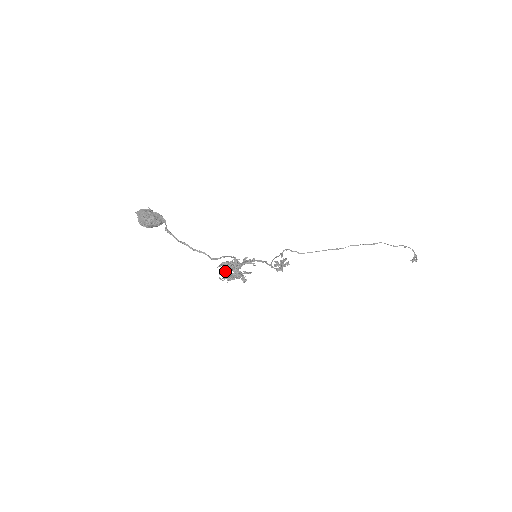
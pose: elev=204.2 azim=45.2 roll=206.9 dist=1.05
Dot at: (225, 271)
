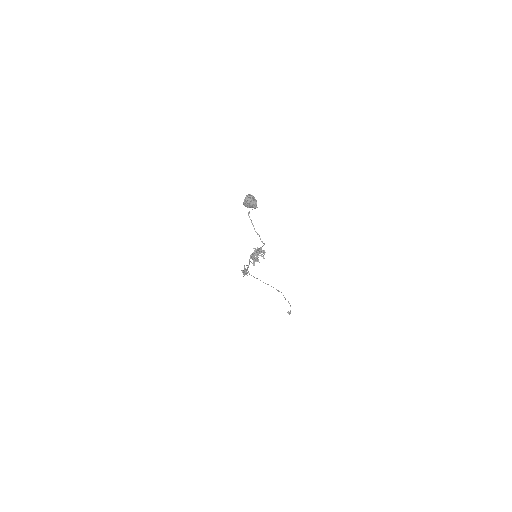
Dot at: (254, 253)
